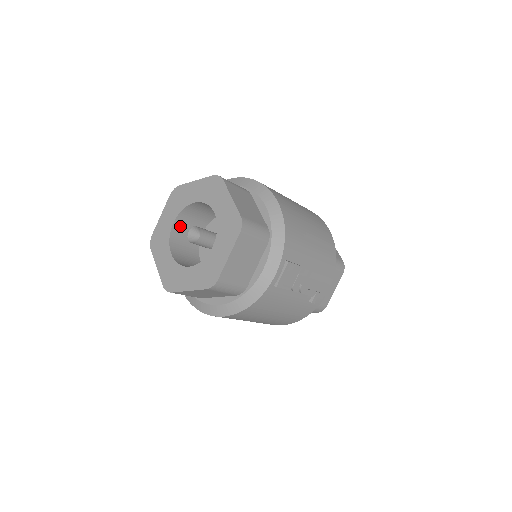
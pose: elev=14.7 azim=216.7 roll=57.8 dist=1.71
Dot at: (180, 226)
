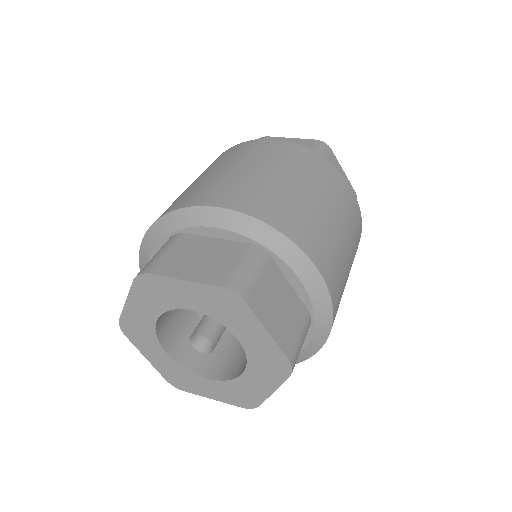
Dot at: occluded
